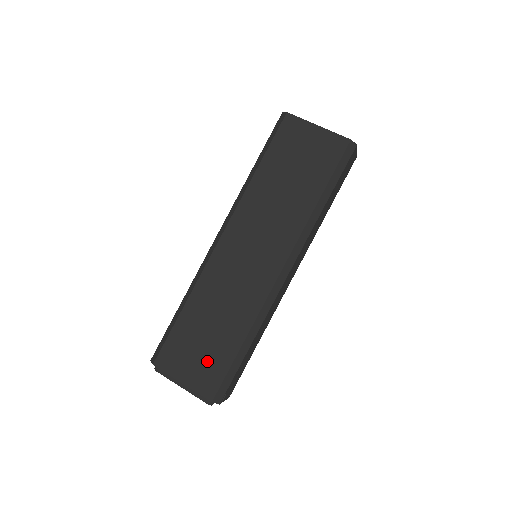
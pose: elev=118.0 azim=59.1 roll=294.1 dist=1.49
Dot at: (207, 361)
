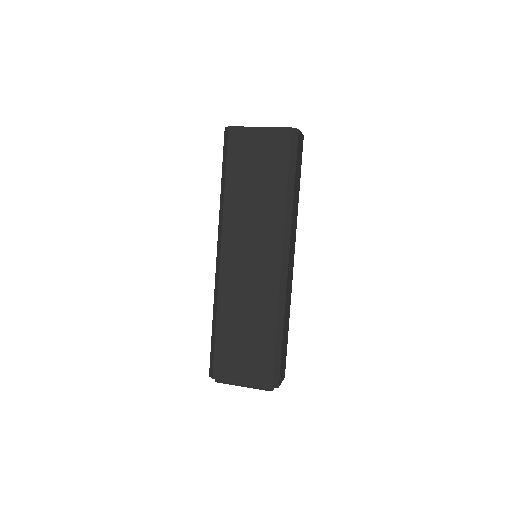
Dot at: (254, 358)
